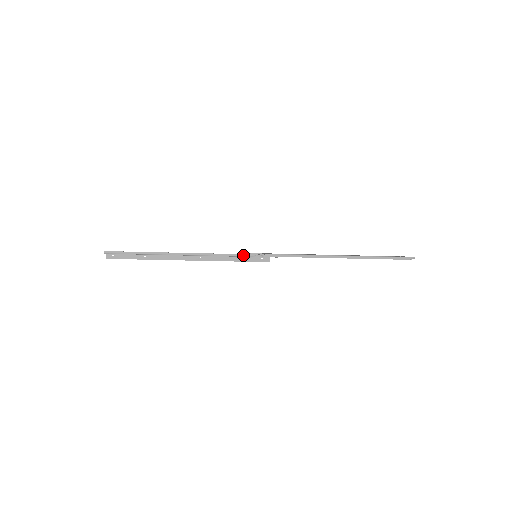
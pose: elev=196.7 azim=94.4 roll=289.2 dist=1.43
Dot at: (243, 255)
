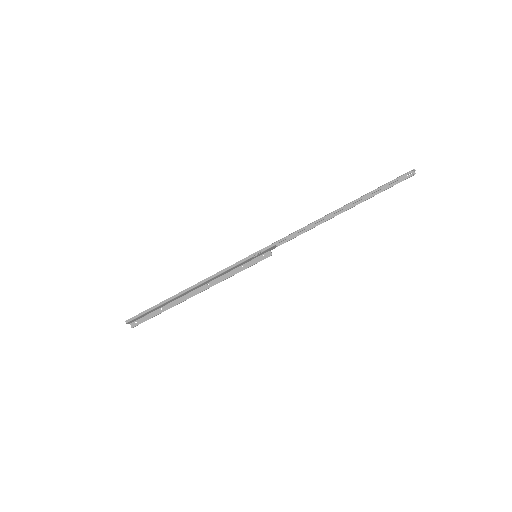
Dot at: (242, 261)
